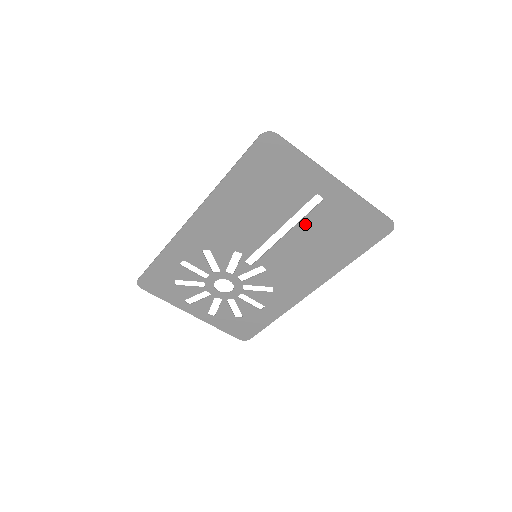
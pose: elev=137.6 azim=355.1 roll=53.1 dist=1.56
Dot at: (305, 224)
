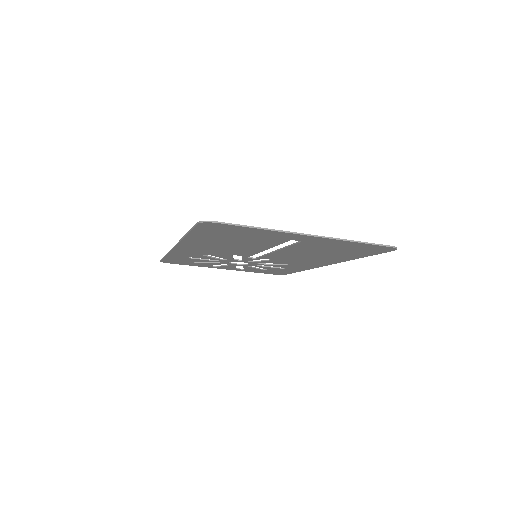
Dot at: (292, 248)
